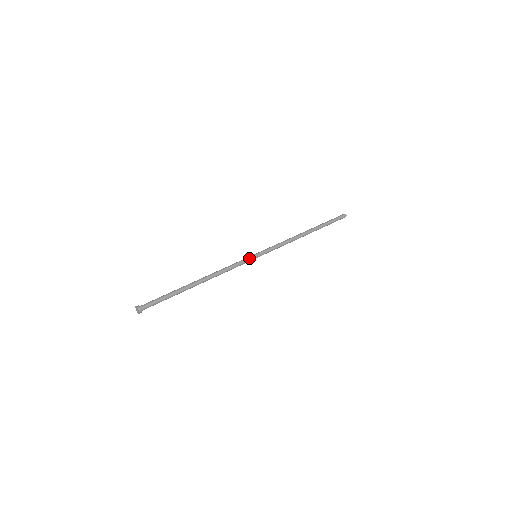
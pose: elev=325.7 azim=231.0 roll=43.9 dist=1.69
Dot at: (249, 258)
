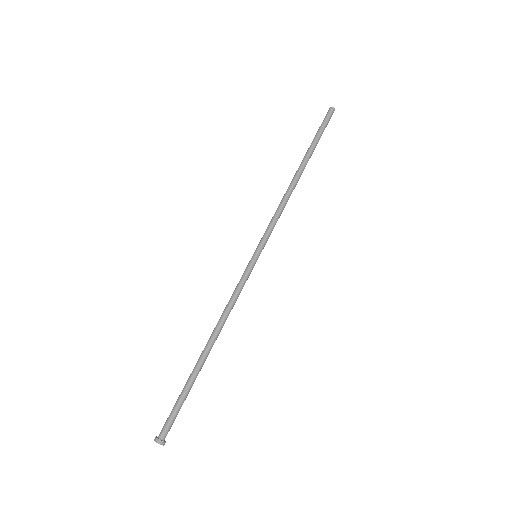
Dot at: (249, 267)
